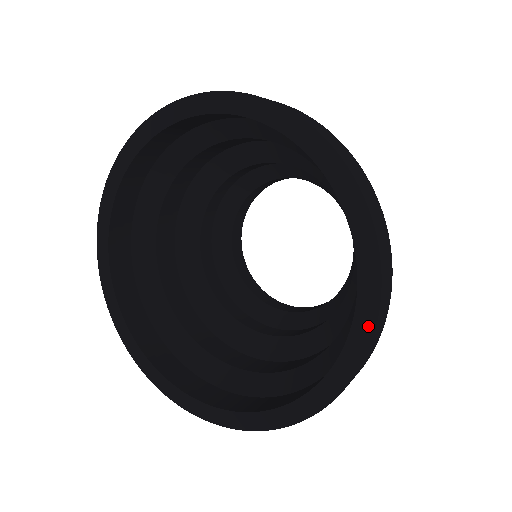
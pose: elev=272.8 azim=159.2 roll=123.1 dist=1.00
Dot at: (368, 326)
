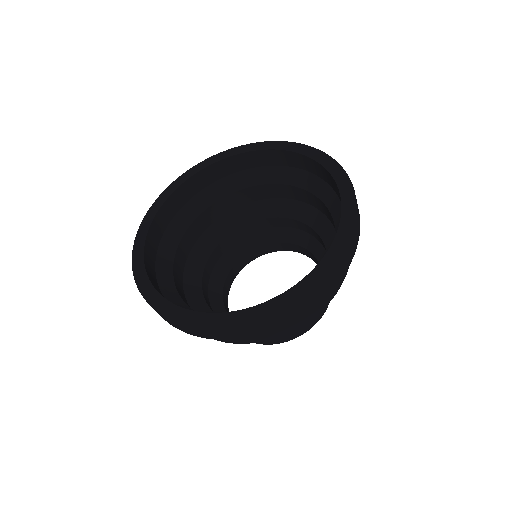
Dot at: (342, 174)
